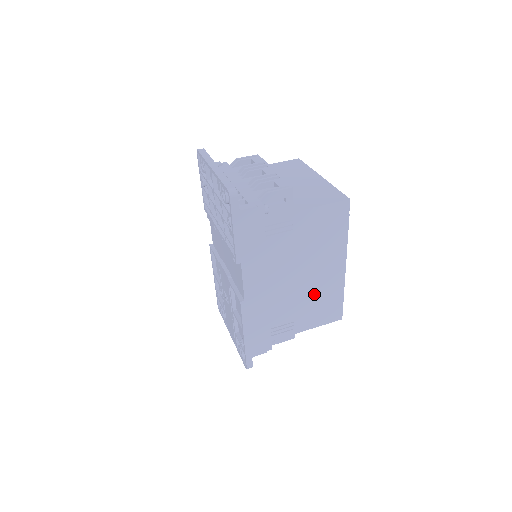
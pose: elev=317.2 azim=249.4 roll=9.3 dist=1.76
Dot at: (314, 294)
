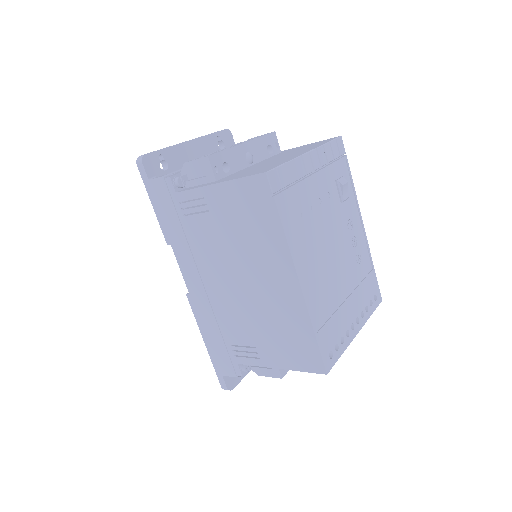
Dot at: (268, 314)
